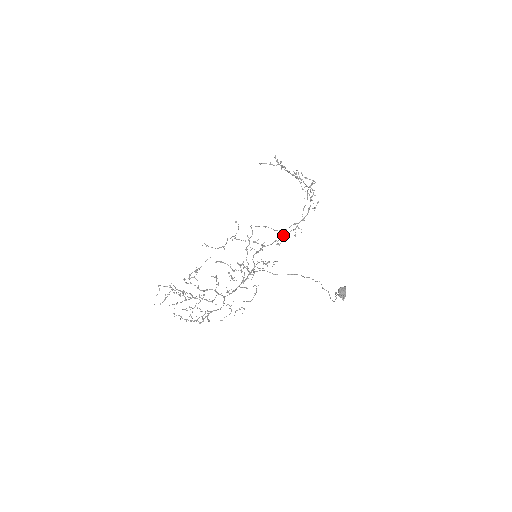
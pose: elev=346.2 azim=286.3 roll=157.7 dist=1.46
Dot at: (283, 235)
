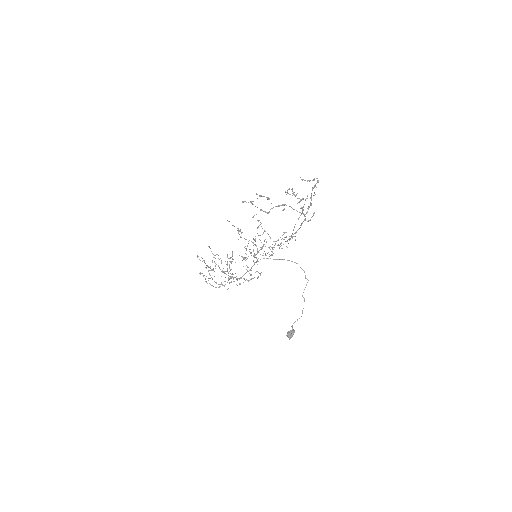
Dot at: (283, 234)
